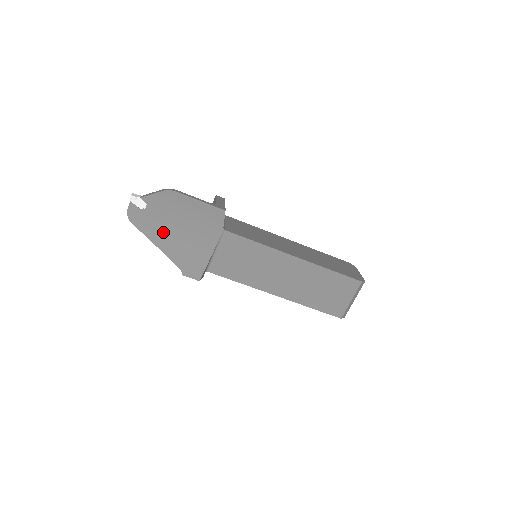
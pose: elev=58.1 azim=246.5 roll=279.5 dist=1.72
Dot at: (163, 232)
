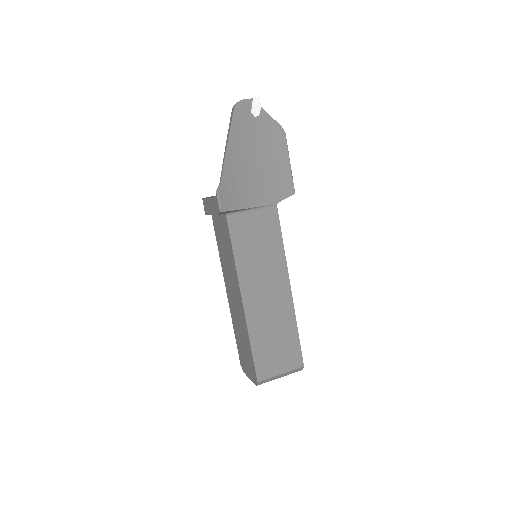
Dot at: (243, 146)
